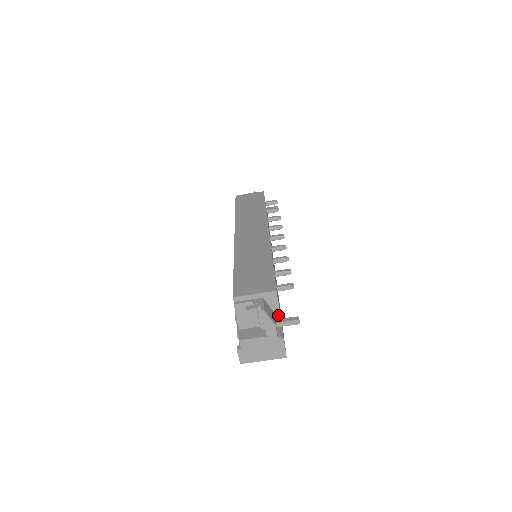
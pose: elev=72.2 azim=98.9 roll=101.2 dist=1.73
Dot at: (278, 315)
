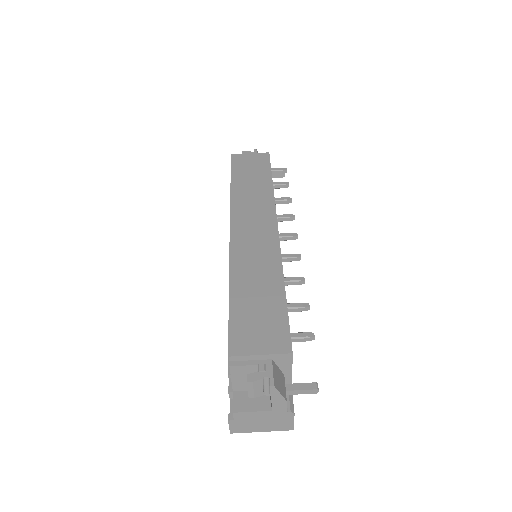
Dot at: (289, 377)
